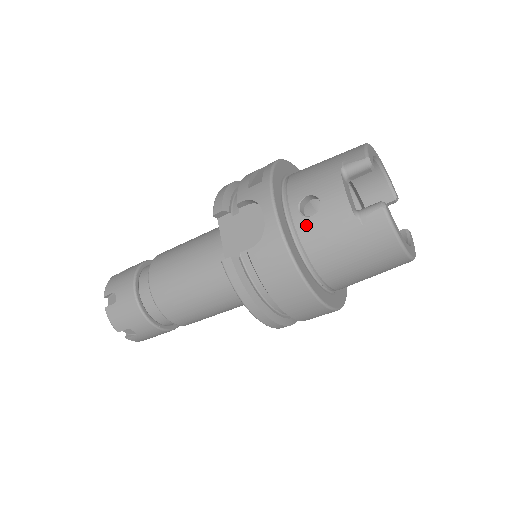
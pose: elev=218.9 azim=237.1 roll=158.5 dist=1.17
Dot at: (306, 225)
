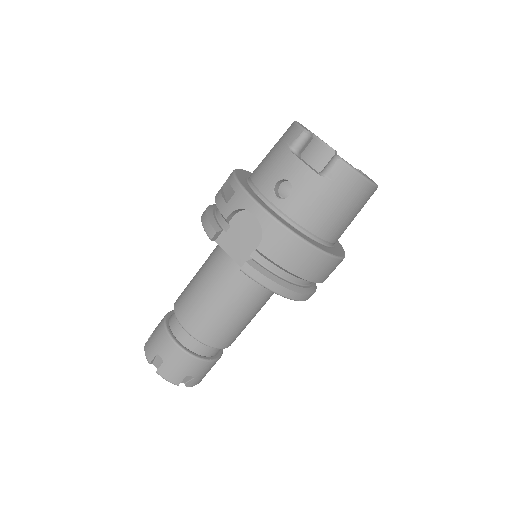
Dot at: (289, 205)
